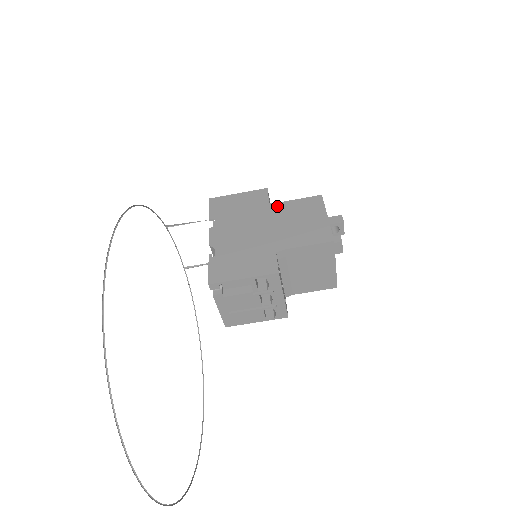
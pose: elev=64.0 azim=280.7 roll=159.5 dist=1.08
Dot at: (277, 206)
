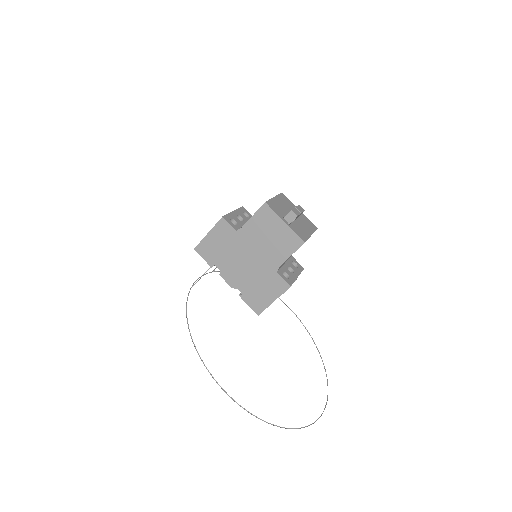
Dot at: (244, 231)
